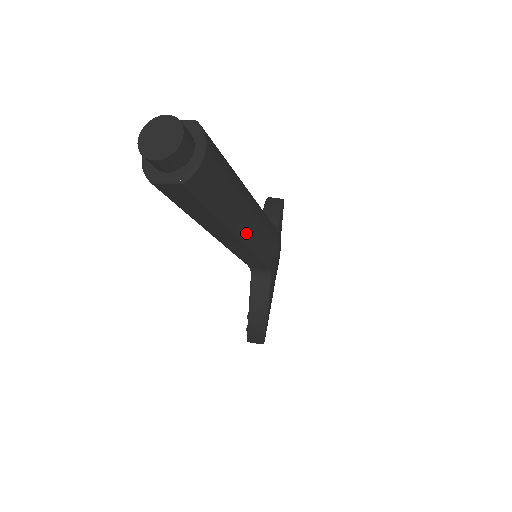
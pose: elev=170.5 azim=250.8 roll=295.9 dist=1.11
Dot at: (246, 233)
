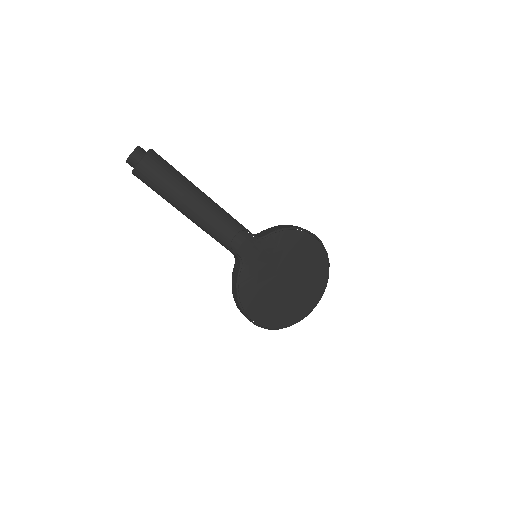
Dot at: (192, 216)
